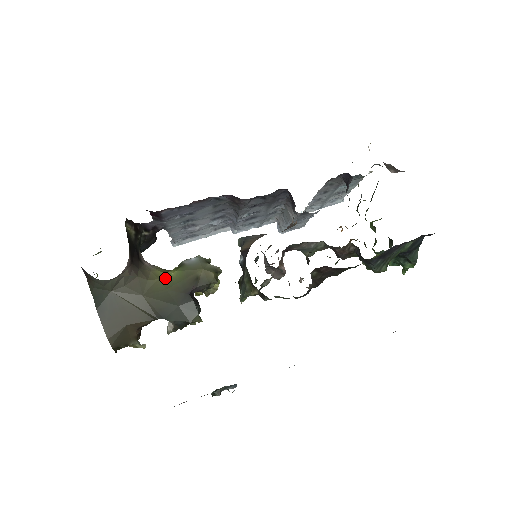
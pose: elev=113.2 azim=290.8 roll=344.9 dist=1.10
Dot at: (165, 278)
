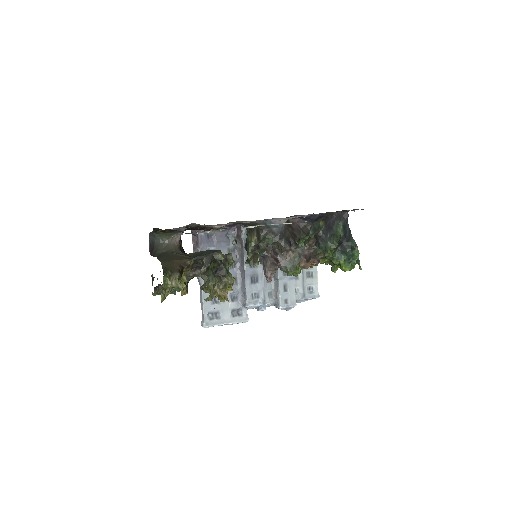
Dot at: occluded
